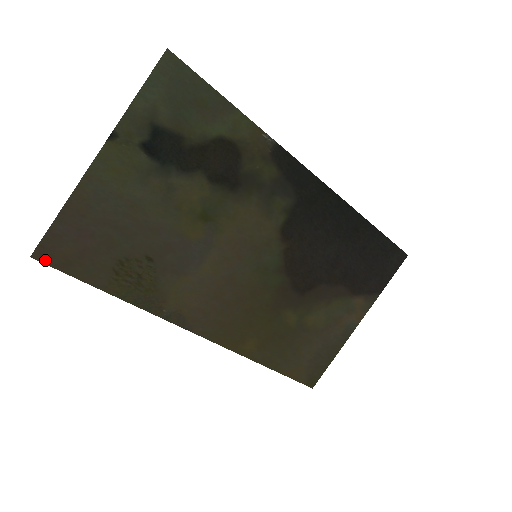
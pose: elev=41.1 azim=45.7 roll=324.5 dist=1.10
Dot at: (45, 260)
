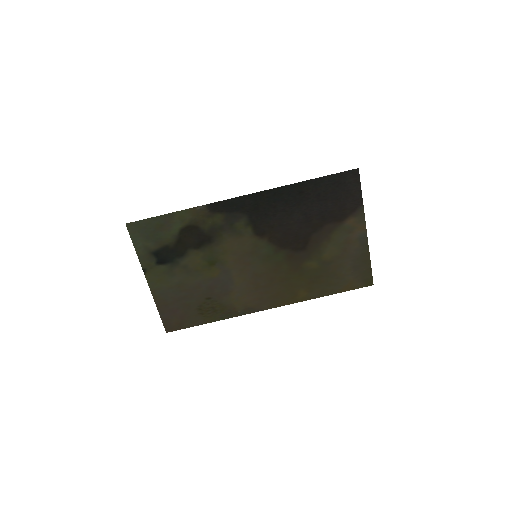
Dot at: (172, 330)
